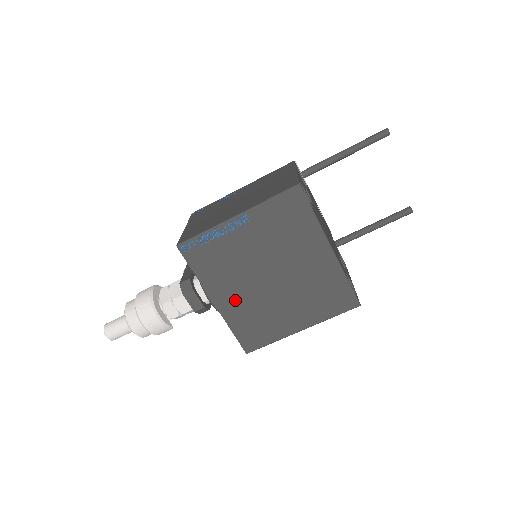
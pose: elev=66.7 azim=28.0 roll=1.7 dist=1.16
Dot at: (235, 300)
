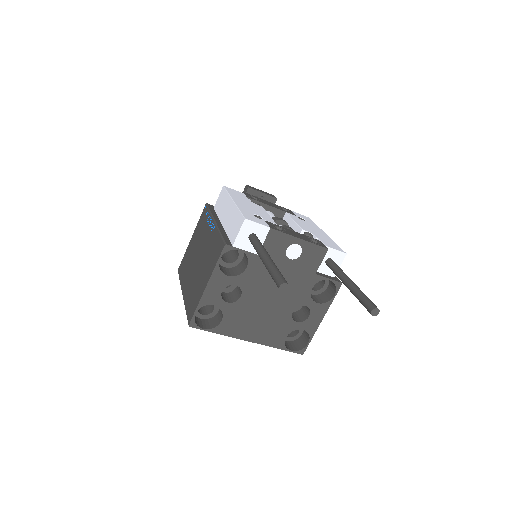
Dot at: occluded
